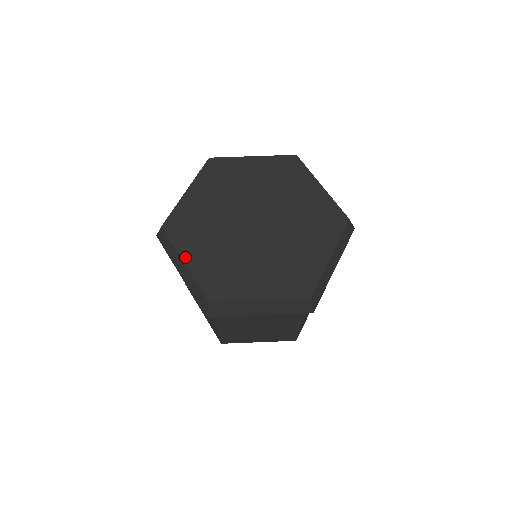
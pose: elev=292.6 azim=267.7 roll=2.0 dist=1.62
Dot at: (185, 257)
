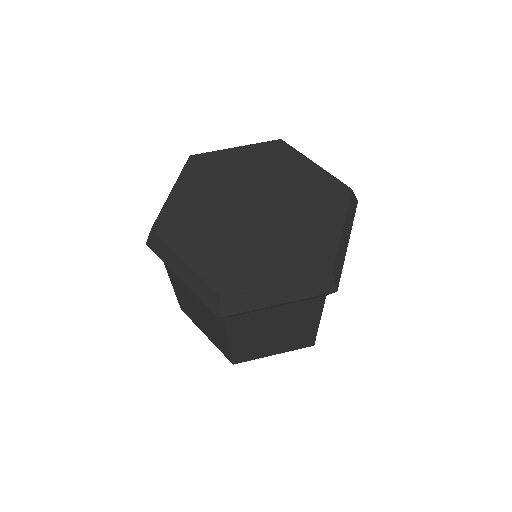
Dot at: (177, 187)
